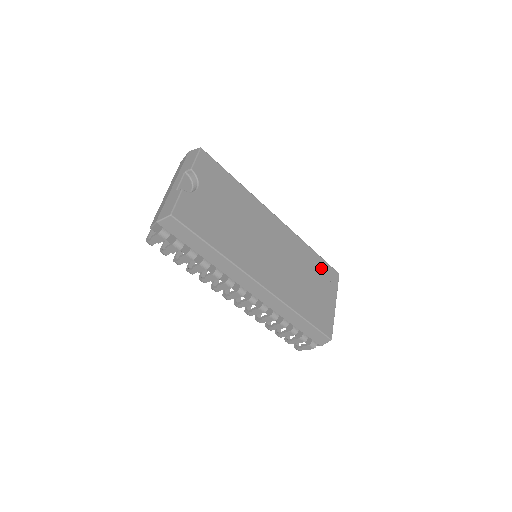
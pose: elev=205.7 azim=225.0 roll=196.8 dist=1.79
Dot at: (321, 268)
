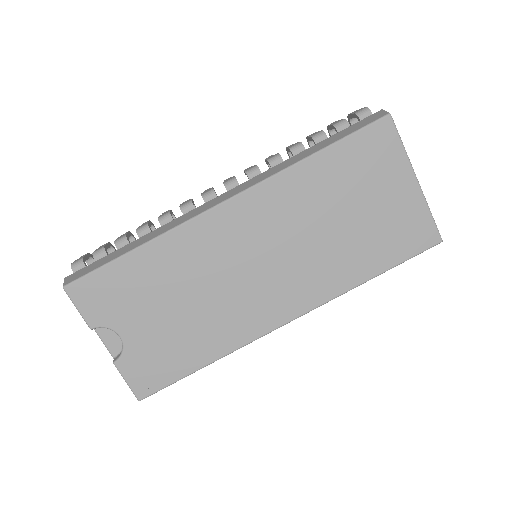
Dot at: (350, 161)
